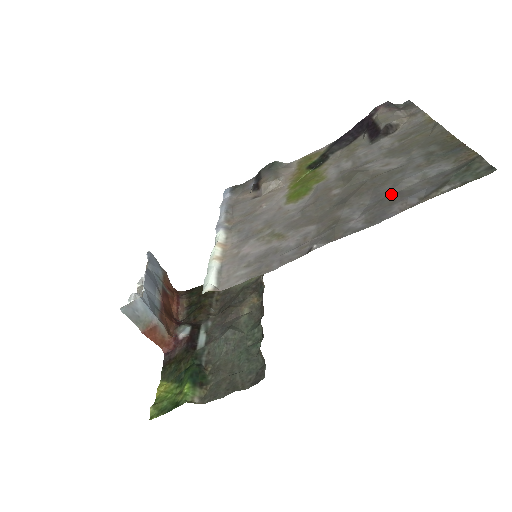
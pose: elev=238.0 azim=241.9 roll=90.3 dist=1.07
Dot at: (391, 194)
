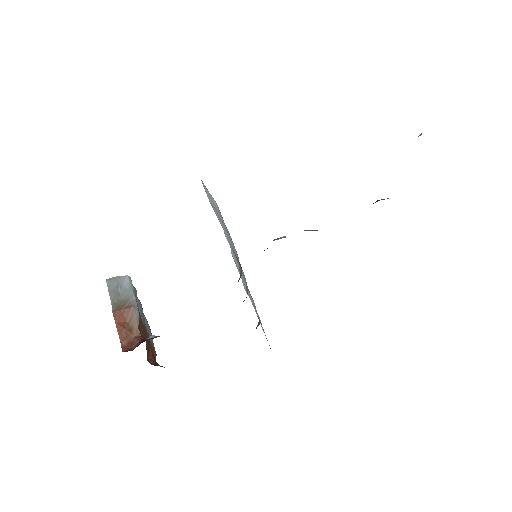
Dot at: occluded
